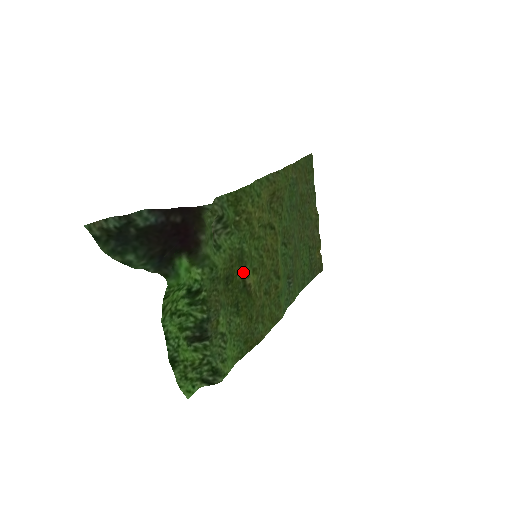
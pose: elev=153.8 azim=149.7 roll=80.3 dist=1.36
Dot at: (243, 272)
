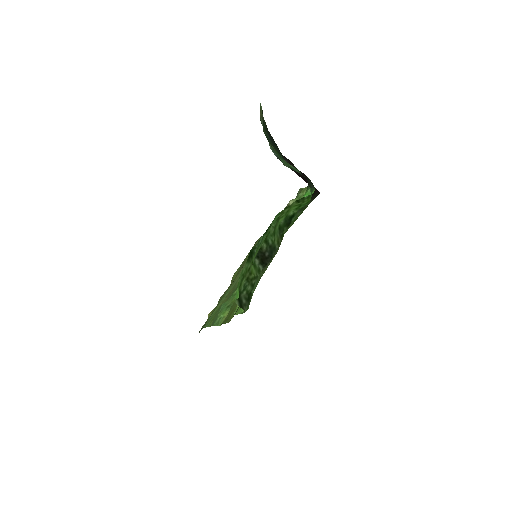
Dot at: occluded
